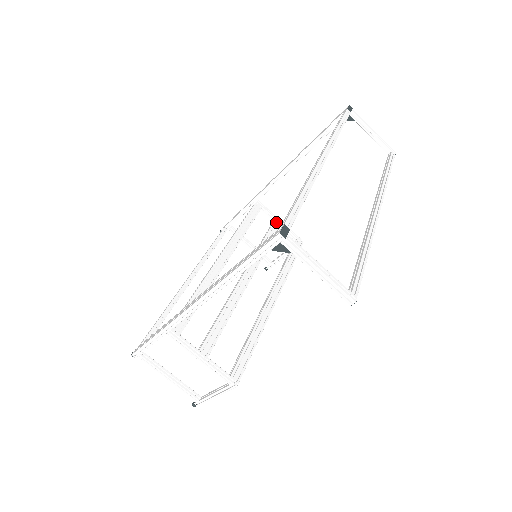
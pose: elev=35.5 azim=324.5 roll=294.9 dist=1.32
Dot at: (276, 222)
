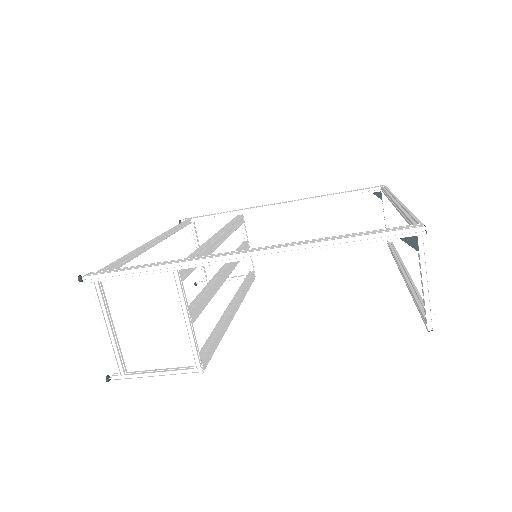
Dot at: (247, 244)
